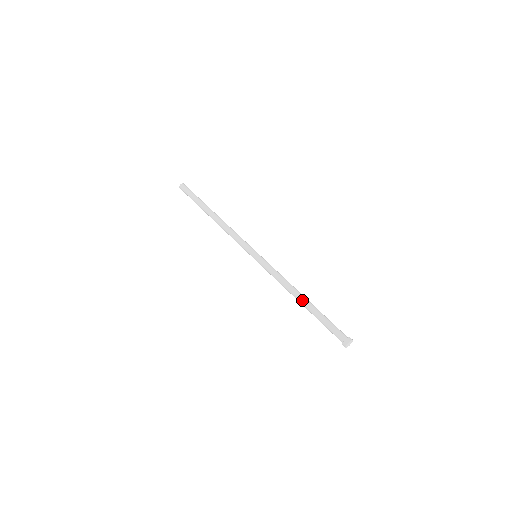
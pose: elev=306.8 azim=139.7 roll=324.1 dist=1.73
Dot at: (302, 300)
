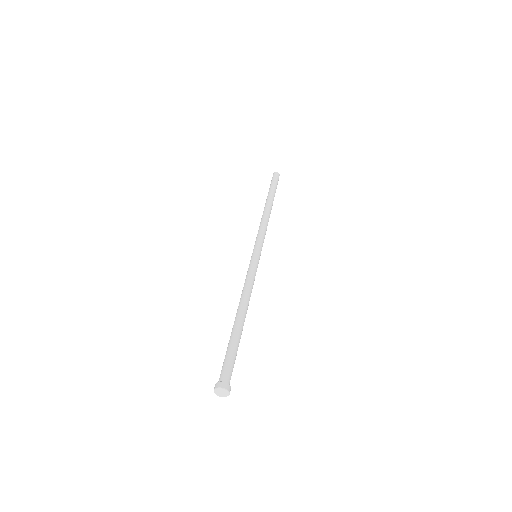
Dot at: (235, 317)
